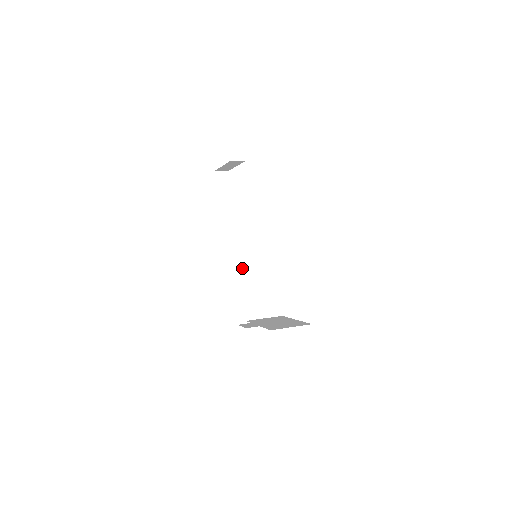
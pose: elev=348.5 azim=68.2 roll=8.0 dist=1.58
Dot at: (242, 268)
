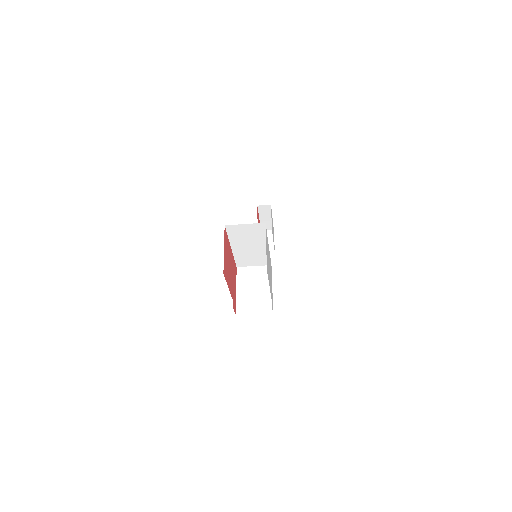
Dot at: (245, 268)
